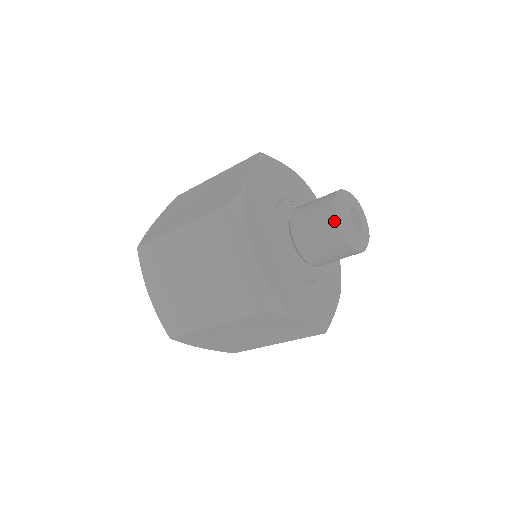
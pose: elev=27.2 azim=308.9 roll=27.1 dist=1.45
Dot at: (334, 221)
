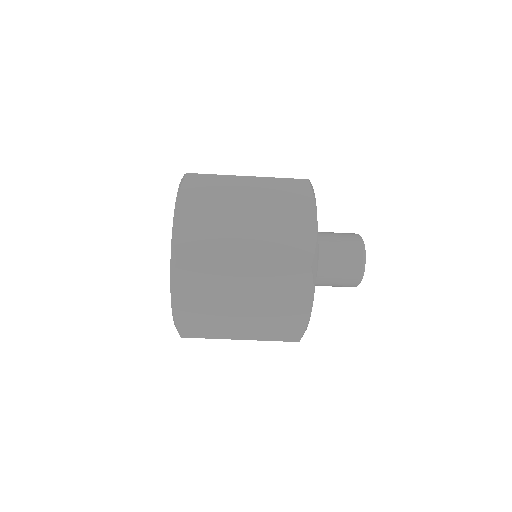
Dot at: (358, 273)
